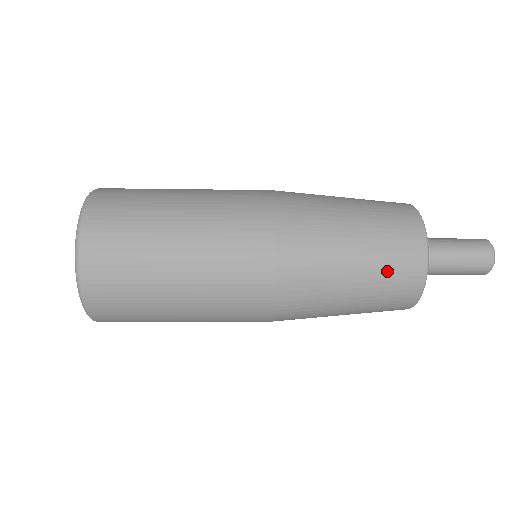
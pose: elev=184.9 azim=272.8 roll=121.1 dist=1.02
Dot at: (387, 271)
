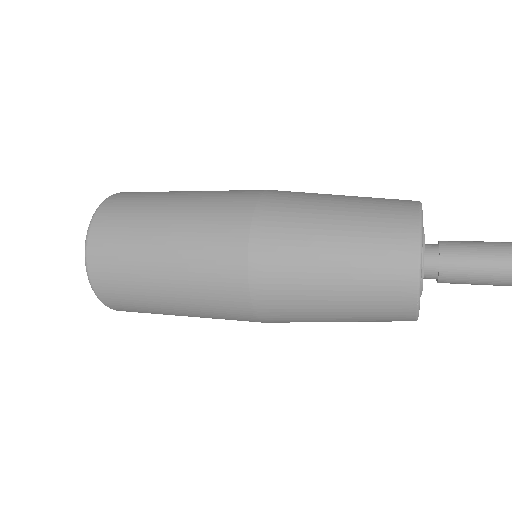
Dot at: (370, 237)
